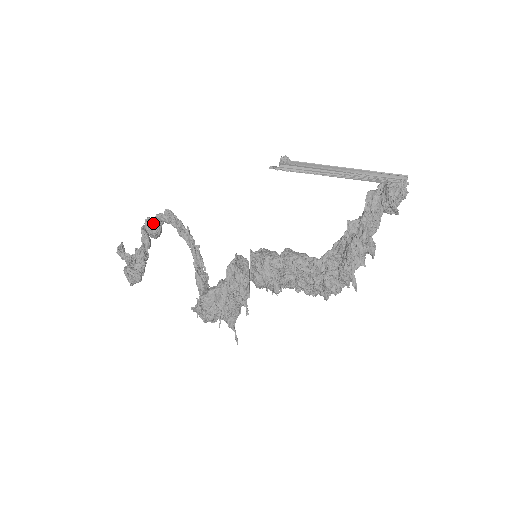
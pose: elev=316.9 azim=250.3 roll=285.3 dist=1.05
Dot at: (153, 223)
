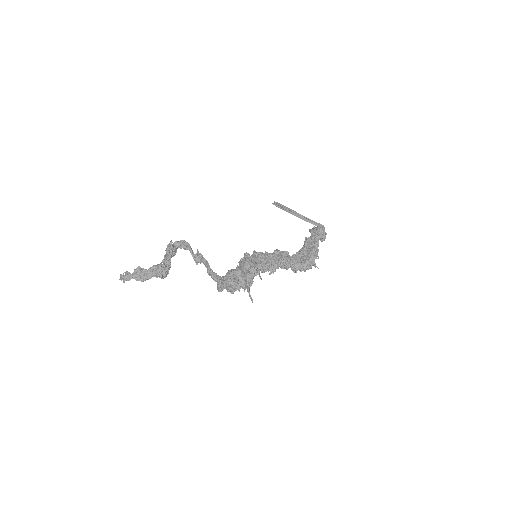
Dot at: (173, 245)
